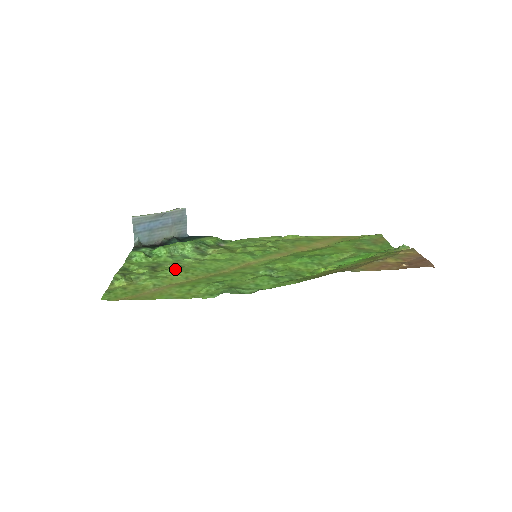
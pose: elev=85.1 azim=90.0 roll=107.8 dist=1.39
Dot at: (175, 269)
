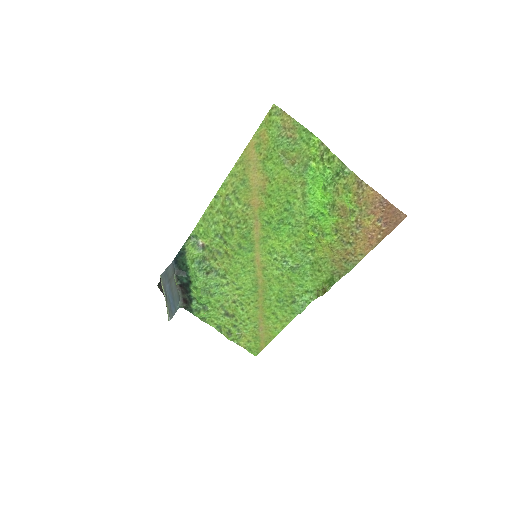
Dot at: (240, 308)
